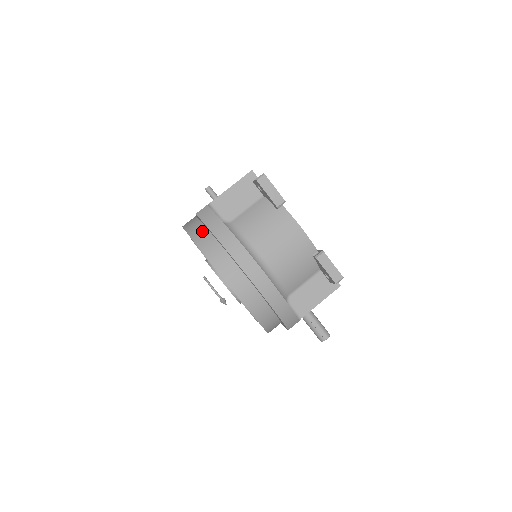
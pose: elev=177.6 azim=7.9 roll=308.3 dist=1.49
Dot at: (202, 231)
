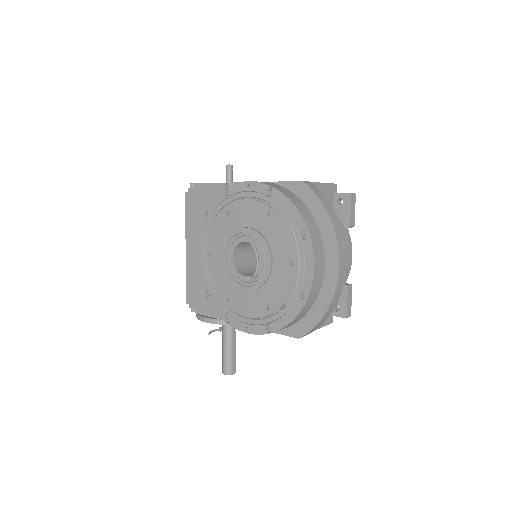
Dot at: (298, 199)
